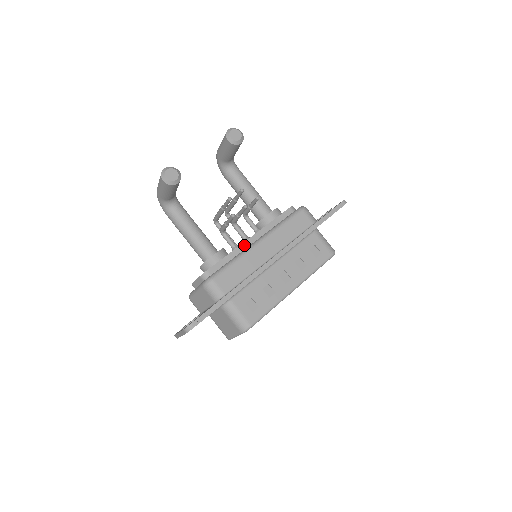
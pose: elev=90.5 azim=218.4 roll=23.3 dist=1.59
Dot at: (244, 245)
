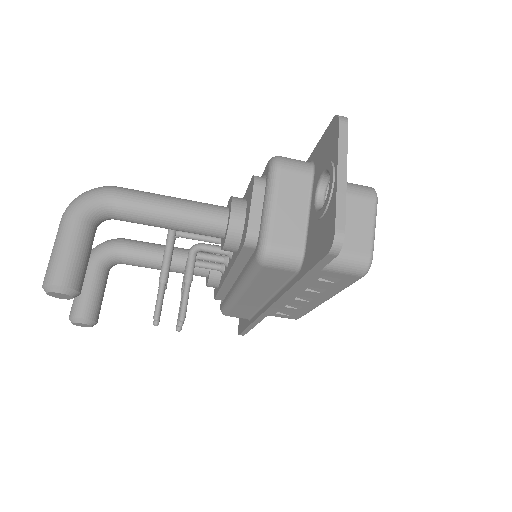
Dot at: (227, 283)
